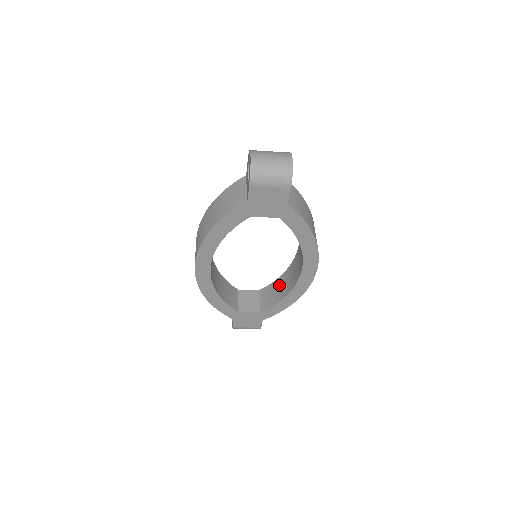
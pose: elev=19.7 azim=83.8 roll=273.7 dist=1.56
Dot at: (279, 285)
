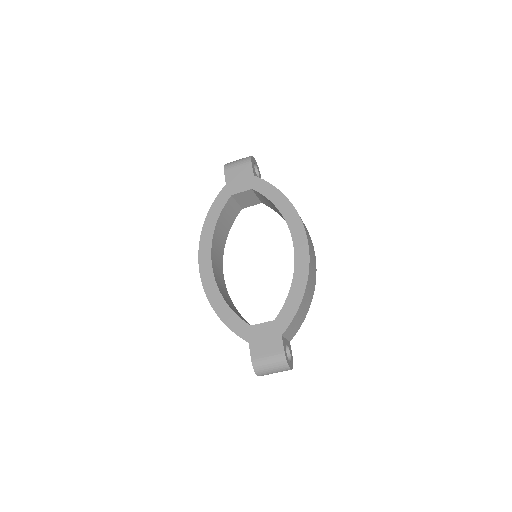
Dot at: occluded
